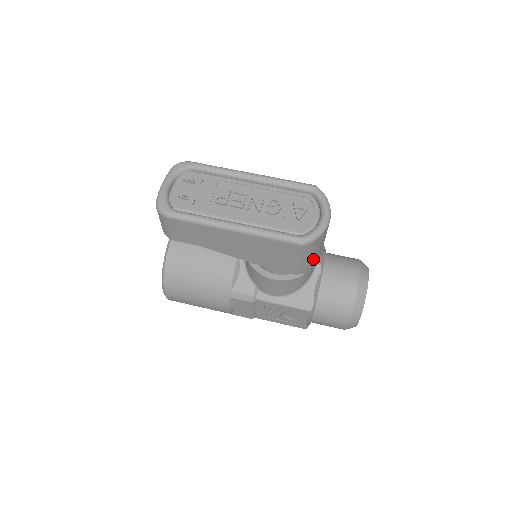
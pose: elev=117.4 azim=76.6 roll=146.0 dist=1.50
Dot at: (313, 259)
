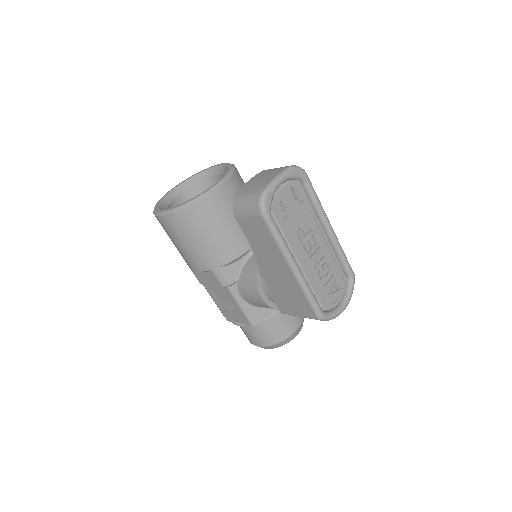
Dot at: occluded
